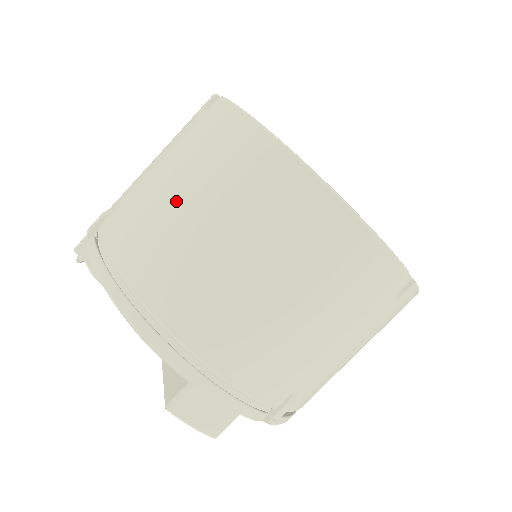
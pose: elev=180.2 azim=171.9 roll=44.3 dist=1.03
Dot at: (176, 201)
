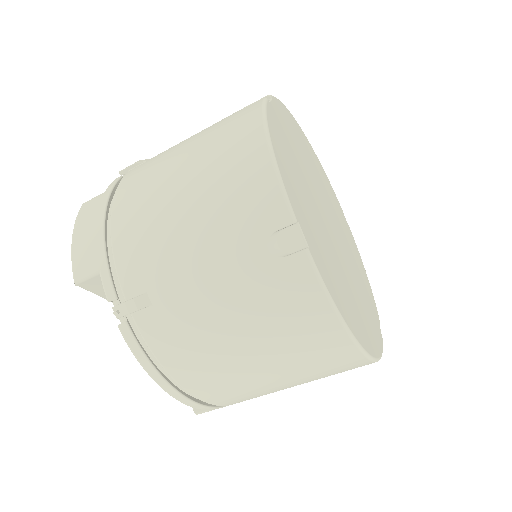
Dot at: (240, 351)
